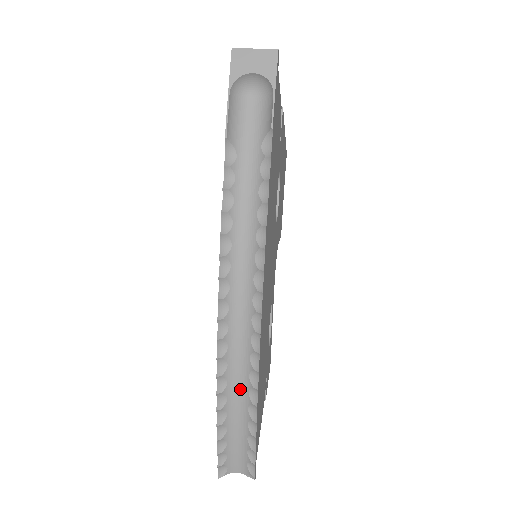
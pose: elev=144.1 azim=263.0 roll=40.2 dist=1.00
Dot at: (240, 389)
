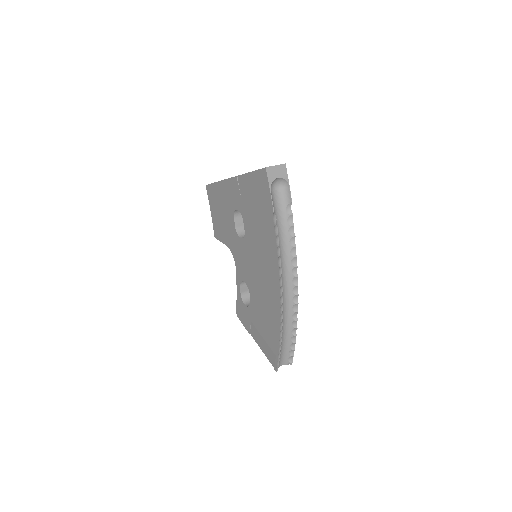
Dot at: (287, 324)
